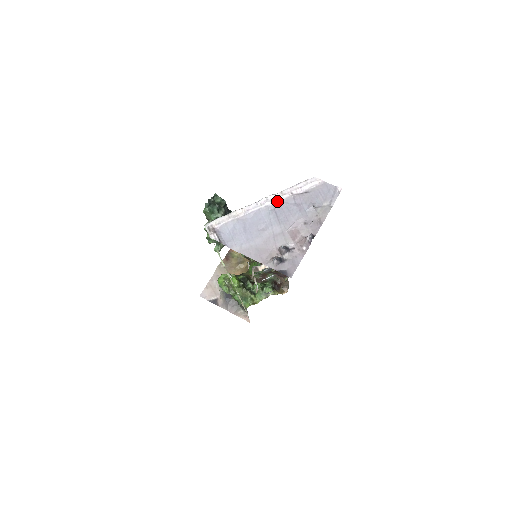
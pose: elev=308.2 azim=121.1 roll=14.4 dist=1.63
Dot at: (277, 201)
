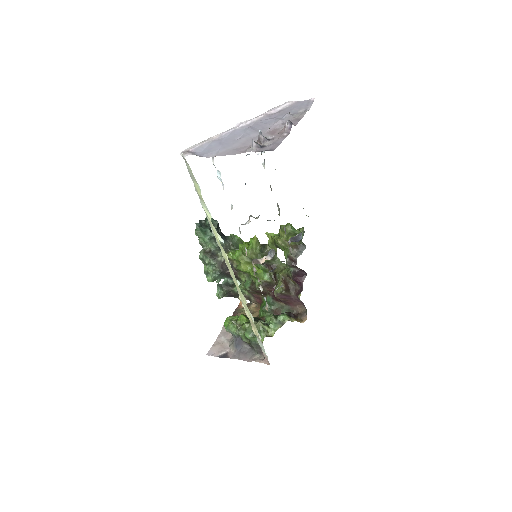
Dot at: (252, 122)
